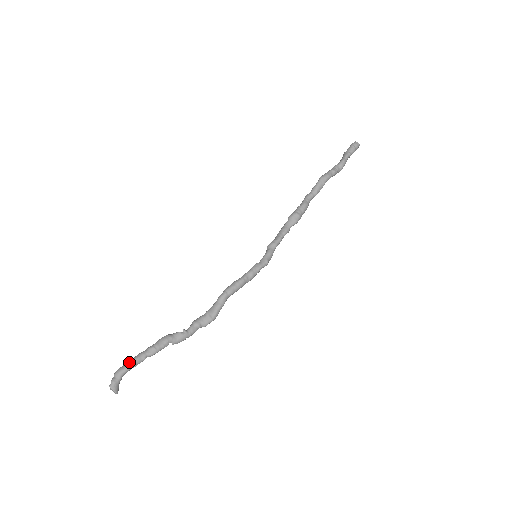
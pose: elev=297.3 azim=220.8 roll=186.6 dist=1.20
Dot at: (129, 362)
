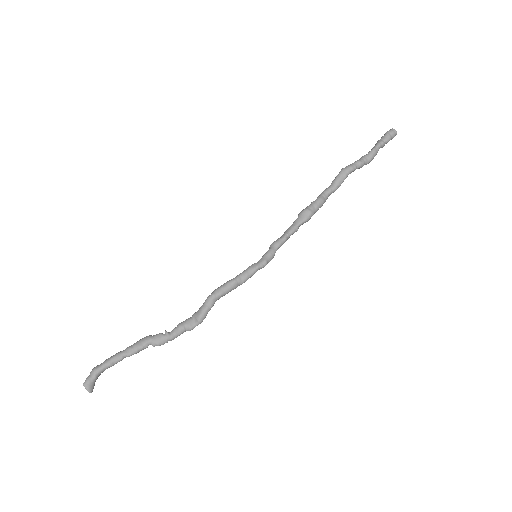
Dot at: (105, 360)
